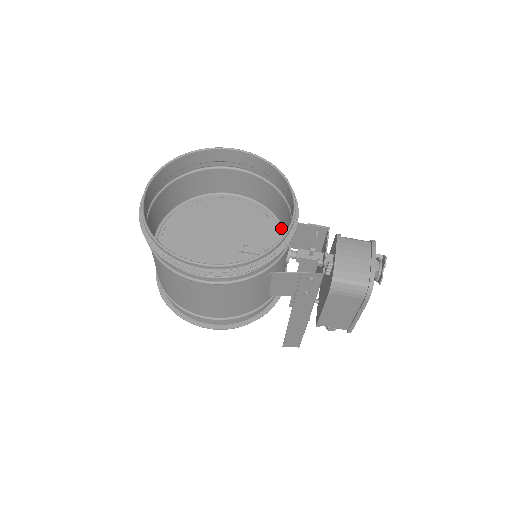
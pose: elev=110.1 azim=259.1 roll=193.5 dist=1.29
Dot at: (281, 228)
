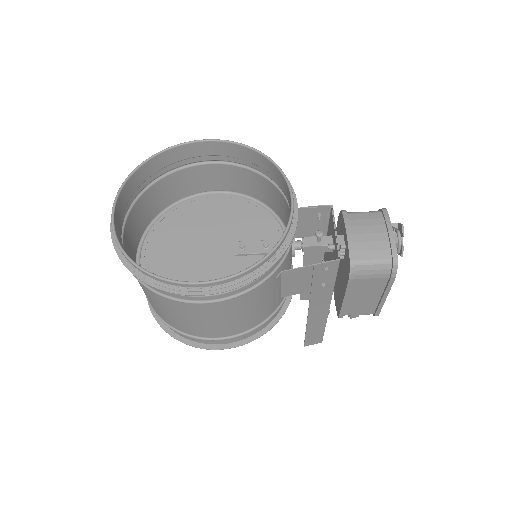
Dot at: (277, 218)
